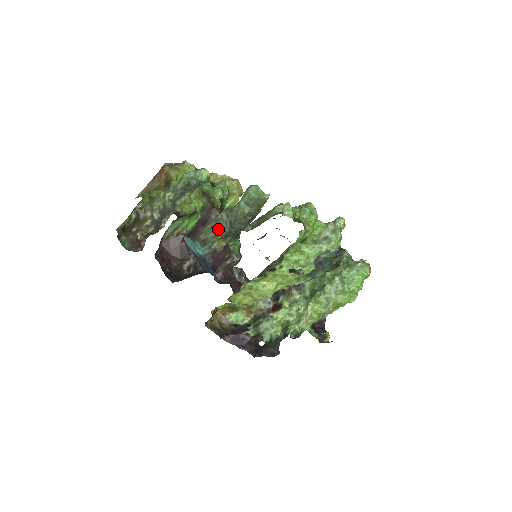
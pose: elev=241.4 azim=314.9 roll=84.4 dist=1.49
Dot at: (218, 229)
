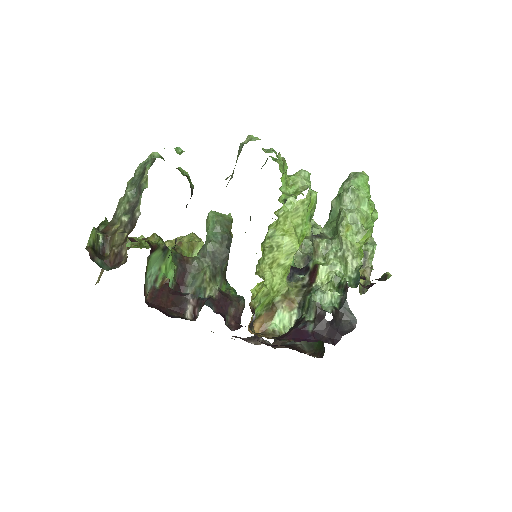
Dot at: (201, 272)
